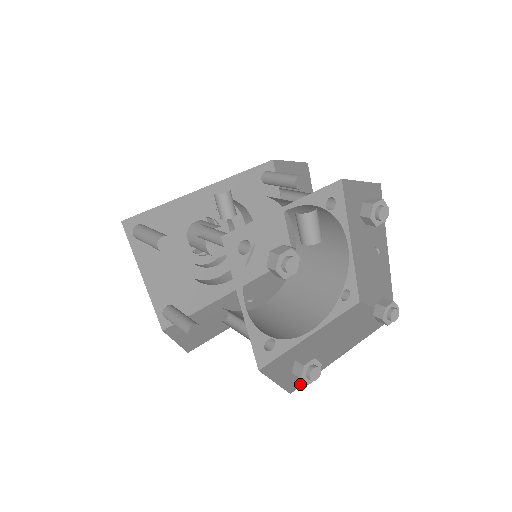
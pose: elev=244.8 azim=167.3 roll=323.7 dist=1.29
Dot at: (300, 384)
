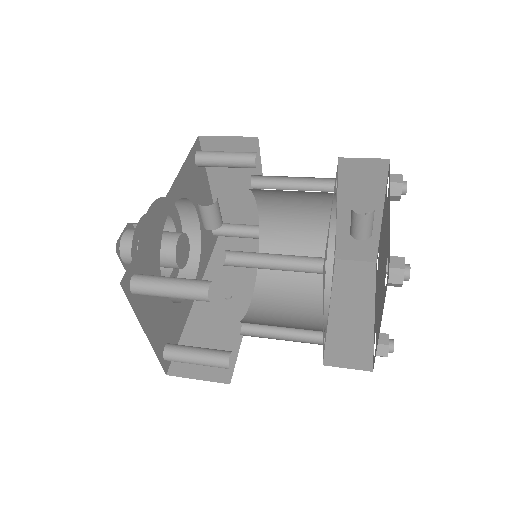
Dot at: (371, 359)
